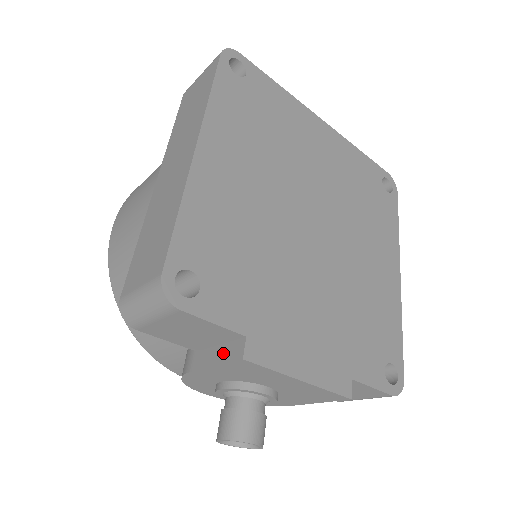
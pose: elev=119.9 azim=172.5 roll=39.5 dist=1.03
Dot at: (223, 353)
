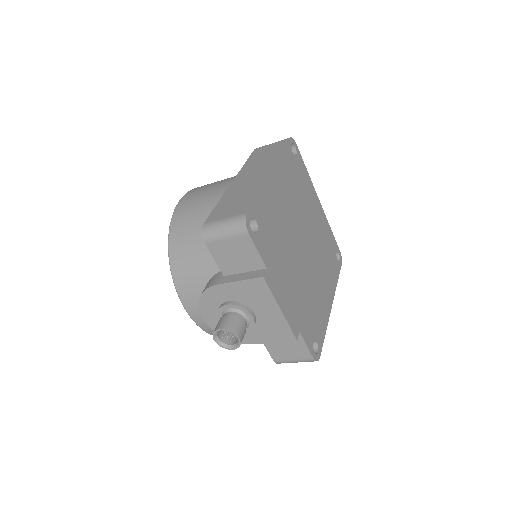
Dot at: (248, 275)
